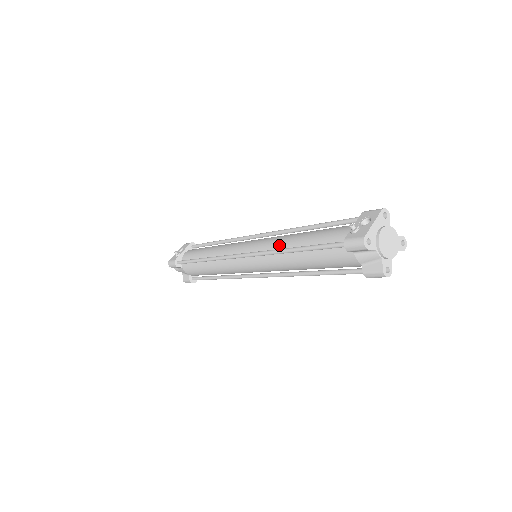
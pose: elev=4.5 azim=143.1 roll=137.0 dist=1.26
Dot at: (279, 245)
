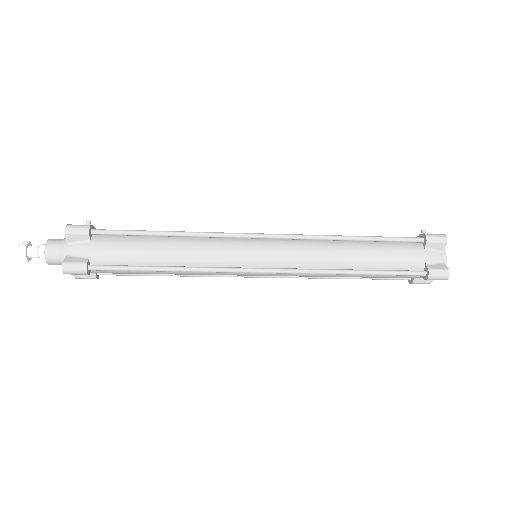
Dot at: occluded
